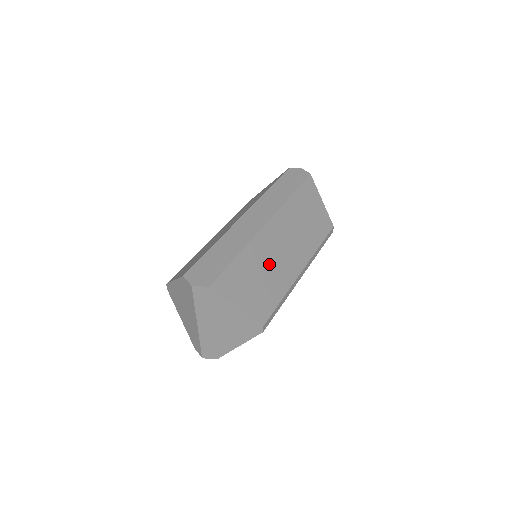
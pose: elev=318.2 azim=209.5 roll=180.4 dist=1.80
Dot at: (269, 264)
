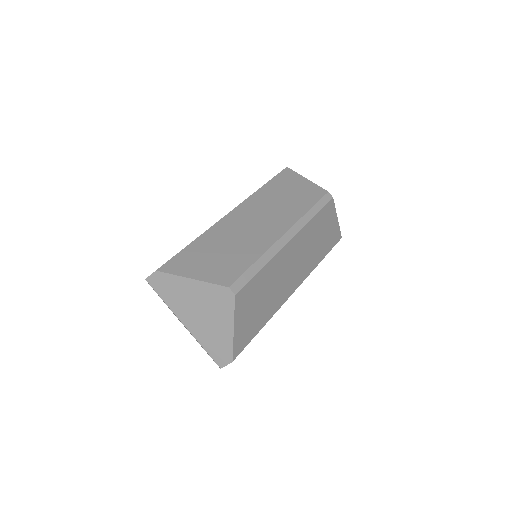
Dot at: (235, 239)
